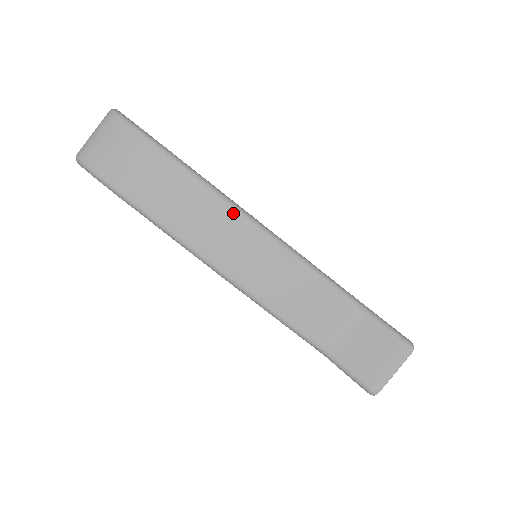
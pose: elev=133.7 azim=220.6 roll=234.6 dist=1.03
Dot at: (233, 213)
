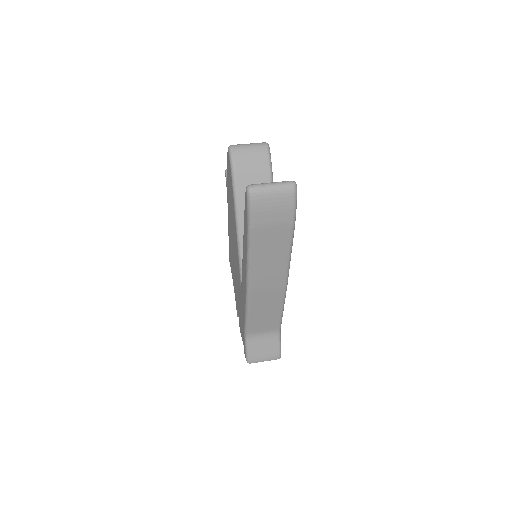
Dot at: (284, 275)
